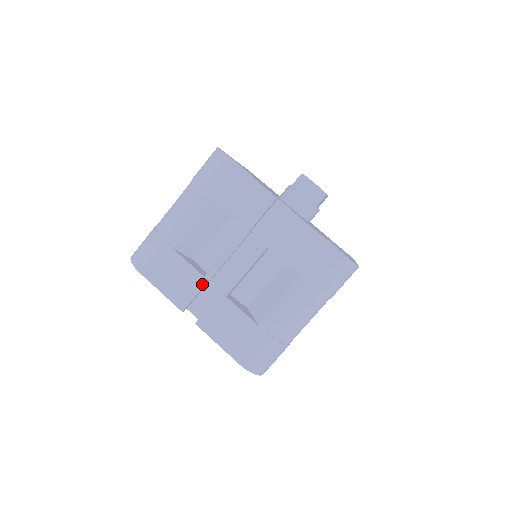
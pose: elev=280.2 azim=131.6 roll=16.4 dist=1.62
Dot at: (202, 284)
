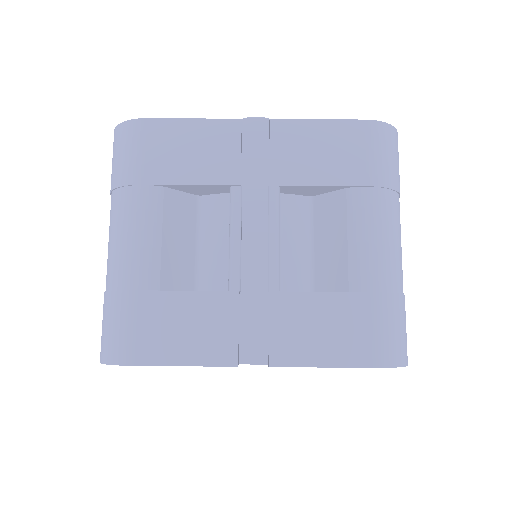
Dot at: (234, 303)
